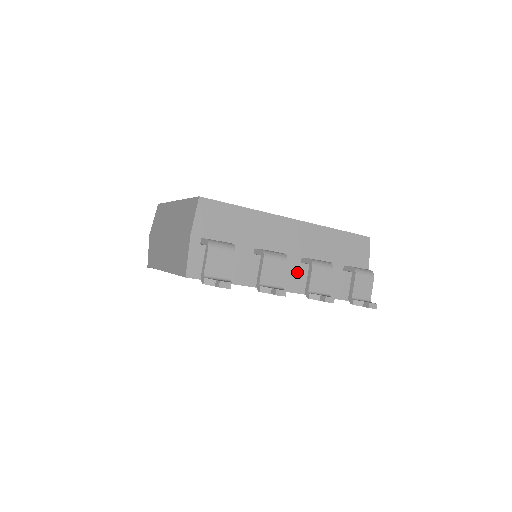
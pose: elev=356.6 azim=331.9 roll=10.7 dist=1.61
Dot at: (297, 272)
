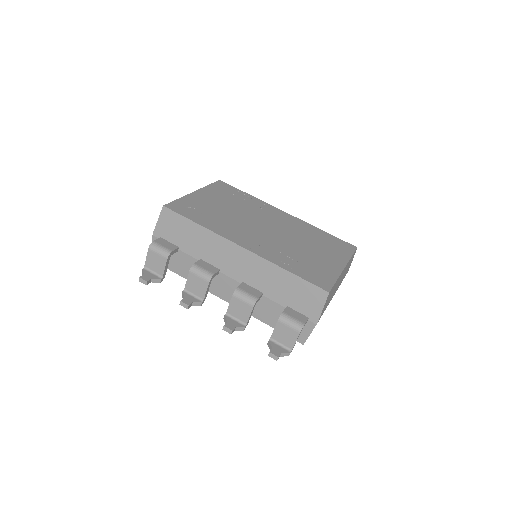
Dot at: occluded
